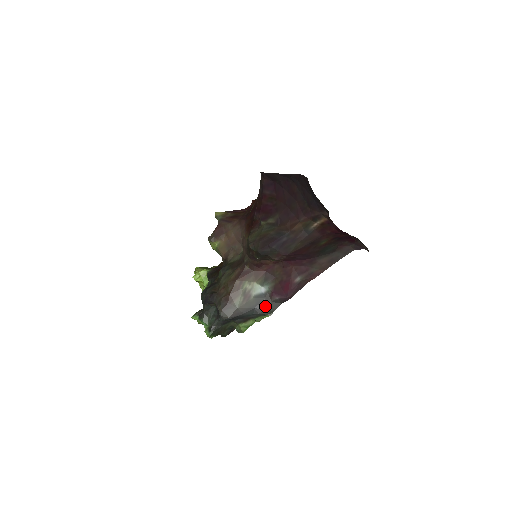
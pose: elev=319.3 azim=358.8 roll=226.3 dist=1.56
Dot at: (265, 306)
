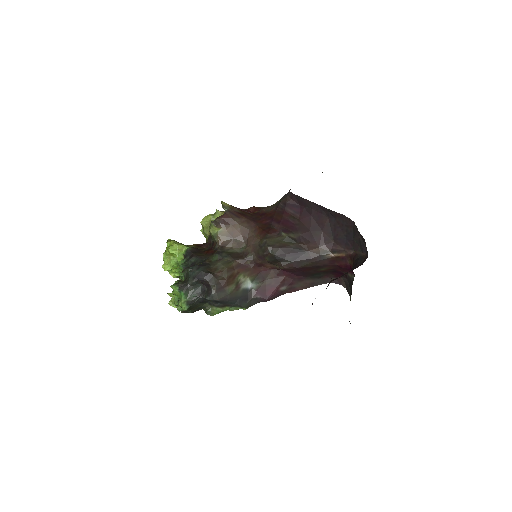
Dot at: (246, 300)
